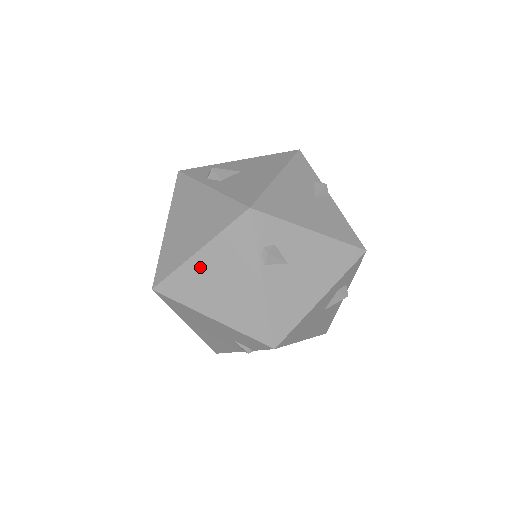
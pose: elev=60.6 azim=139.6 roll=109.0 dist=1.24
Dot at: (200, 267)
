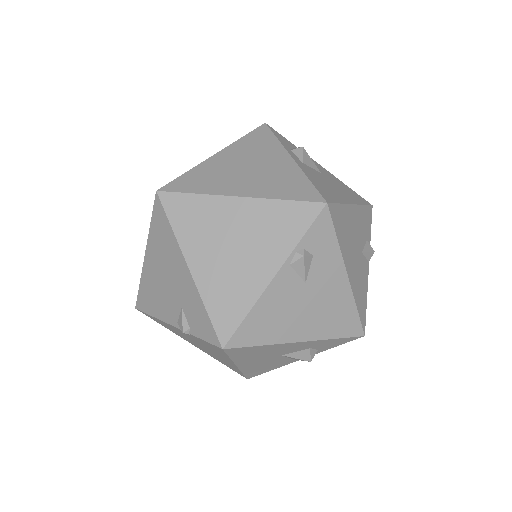
Dot at: (226, 212)
